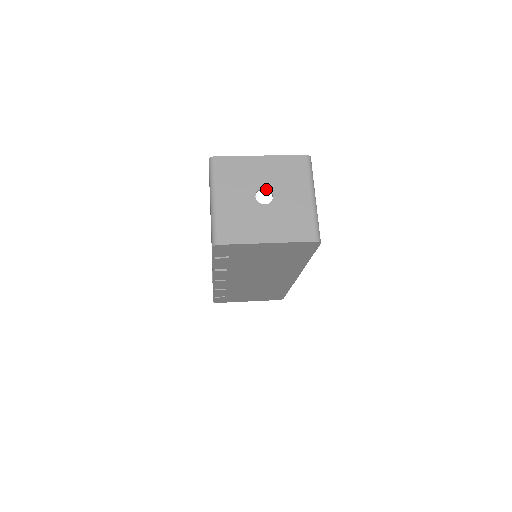
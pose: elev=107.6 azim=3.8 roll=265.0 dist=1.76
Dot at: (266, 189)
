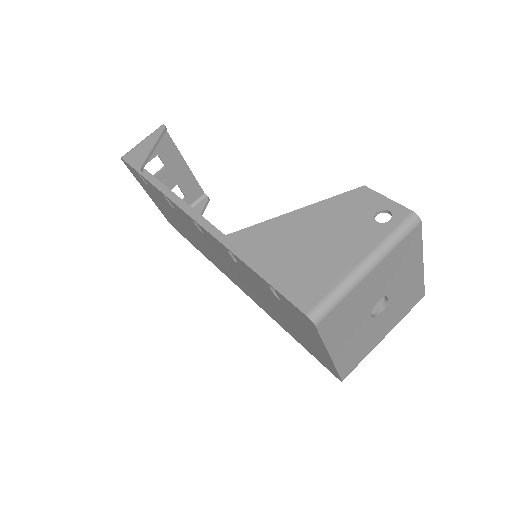
Dot at: (388, 300)
